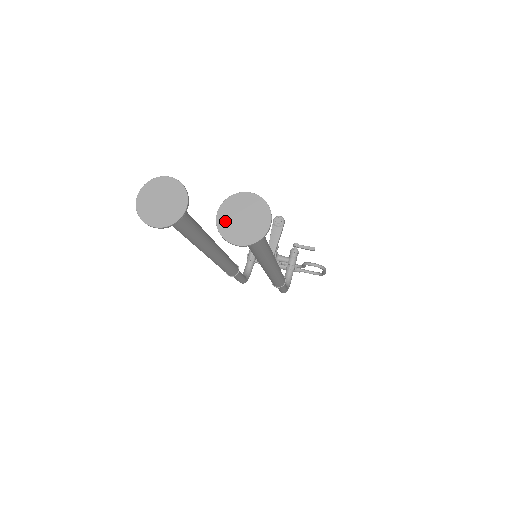
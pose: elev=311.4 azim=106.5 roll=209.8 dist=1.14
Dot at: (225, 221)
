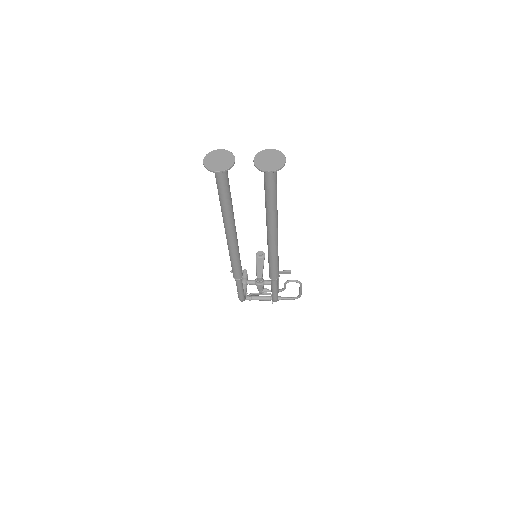
Dot at: (259, 162)
